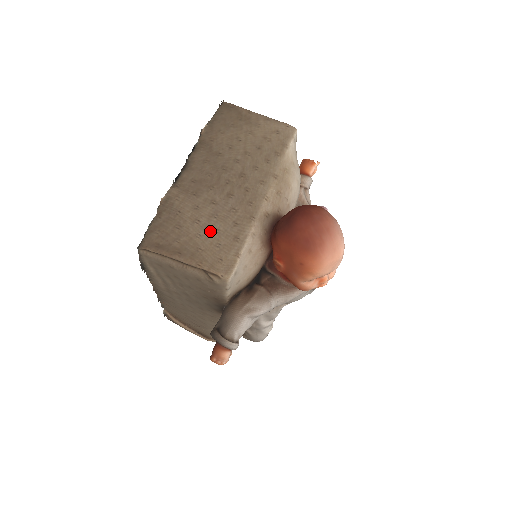
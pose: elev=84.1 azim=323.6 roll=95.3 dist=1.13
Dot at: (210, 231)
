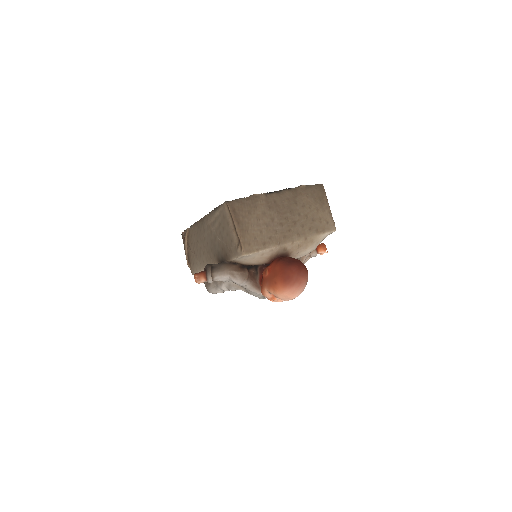
Dot at: (259, 229)
